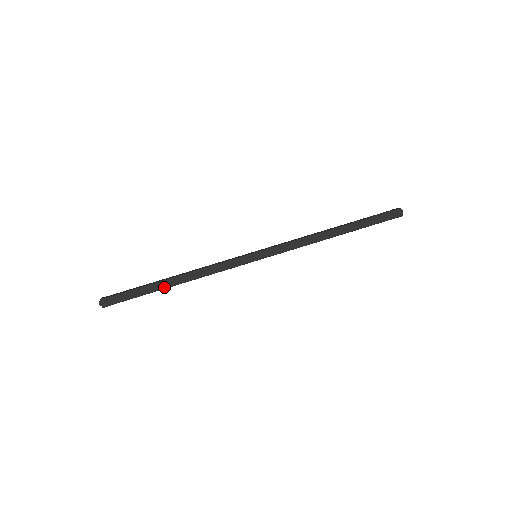
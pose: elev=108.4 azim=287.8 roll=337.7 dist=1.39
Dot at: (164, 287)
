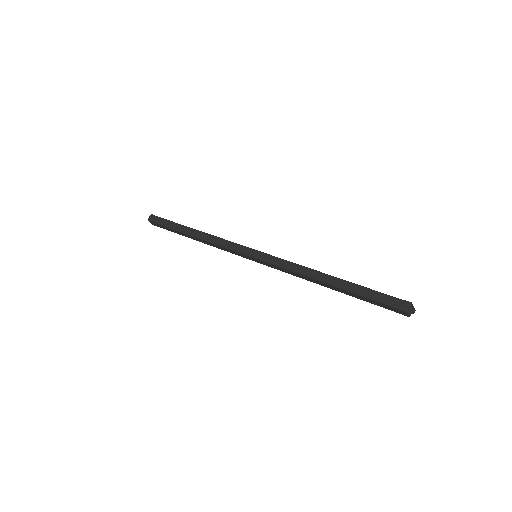
Dot at: (185, 231)
